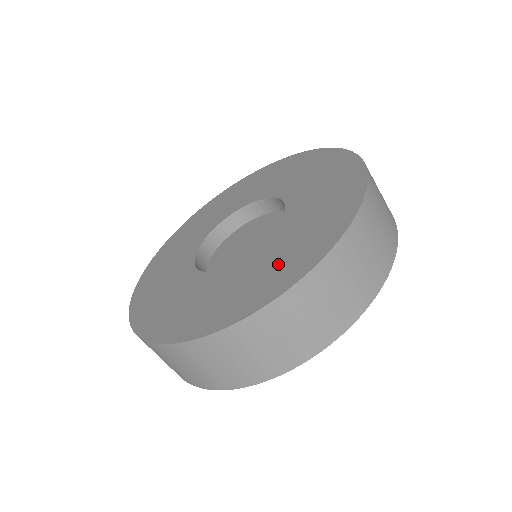
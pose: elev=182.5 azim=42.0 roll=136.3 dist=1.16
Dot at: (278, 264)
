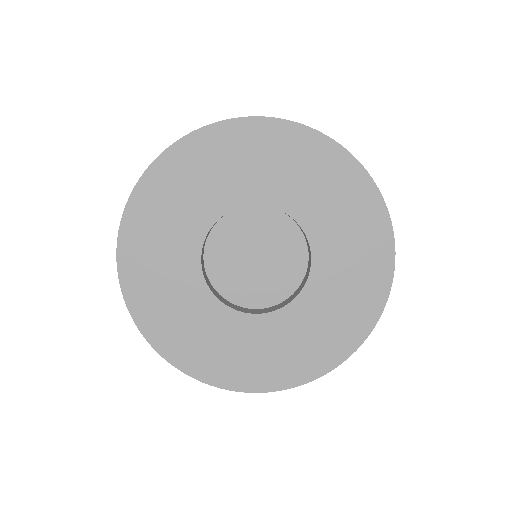
Dot at: (345, 306)
